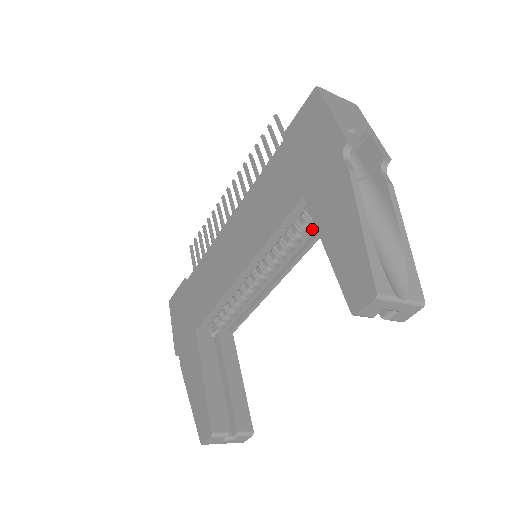
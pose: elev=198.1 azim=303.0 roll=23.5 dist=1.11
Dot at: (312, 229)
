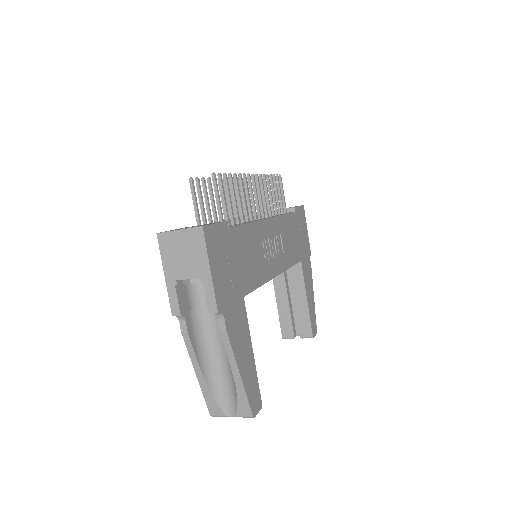
Dot at: occluded
